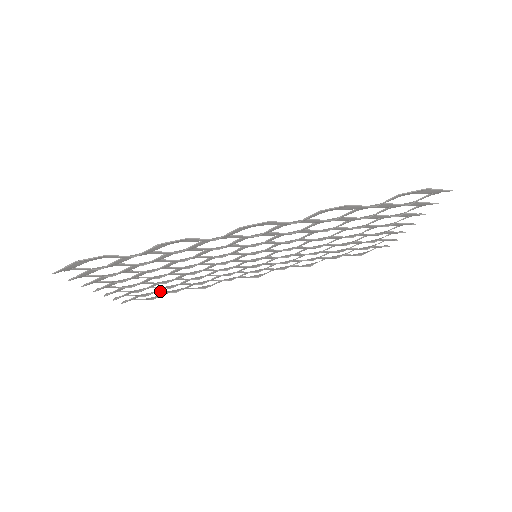
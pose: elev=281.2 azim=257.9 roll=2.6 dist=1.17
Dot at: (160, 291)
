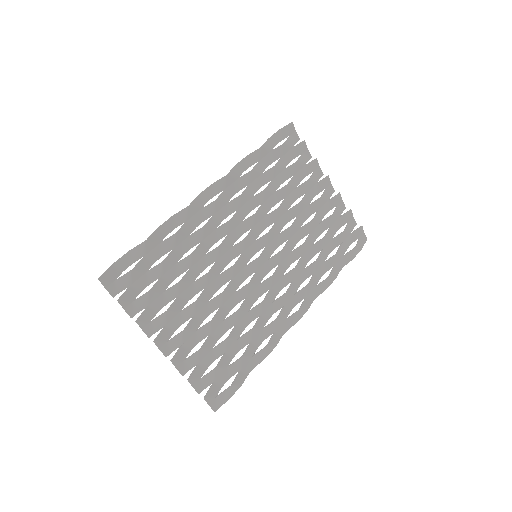
Dot at: (229, 365)
